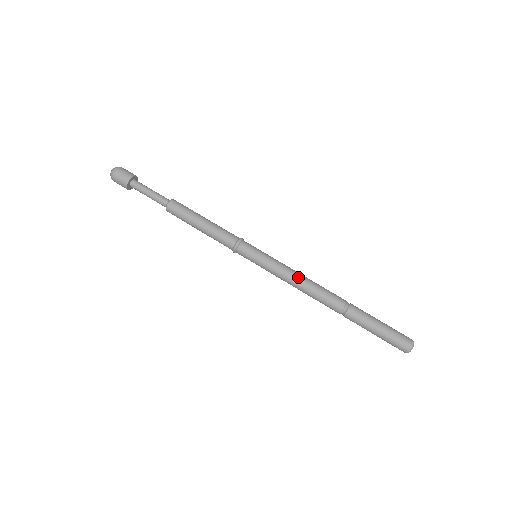
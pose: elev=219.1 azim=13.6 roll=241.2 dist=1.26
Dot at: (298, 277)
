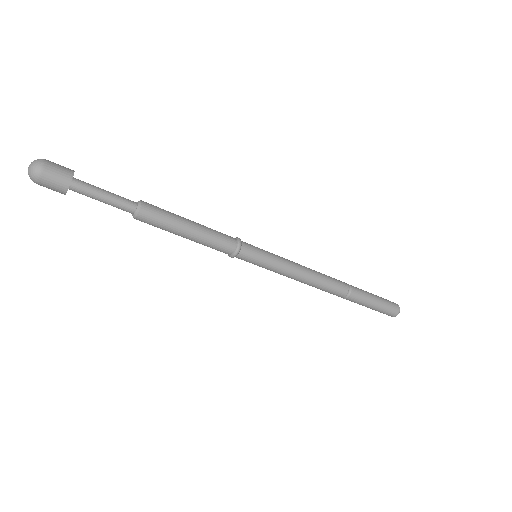
Dot at: (304, 276)
